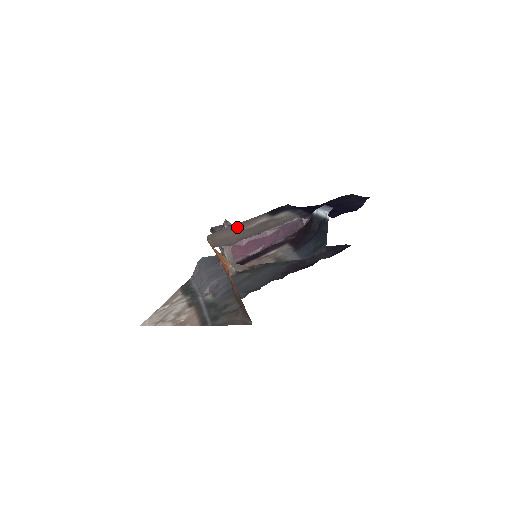
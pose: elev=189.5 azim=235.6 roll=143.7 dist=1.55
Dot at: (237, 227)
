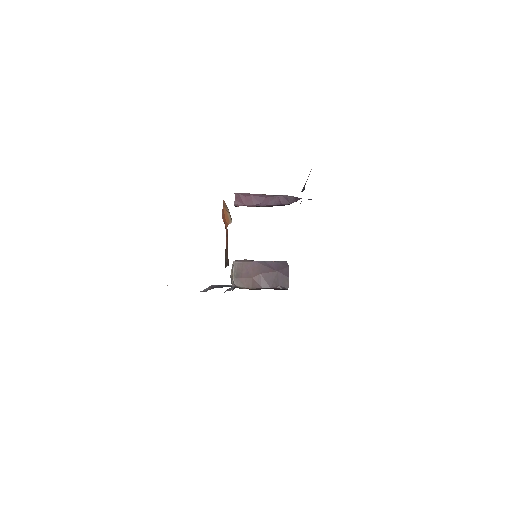
Dot at: occluded
